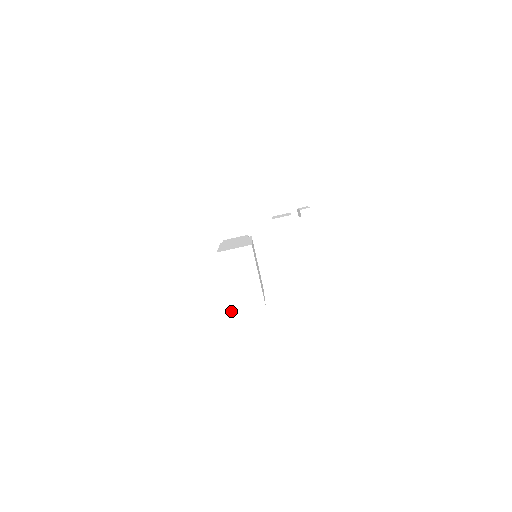
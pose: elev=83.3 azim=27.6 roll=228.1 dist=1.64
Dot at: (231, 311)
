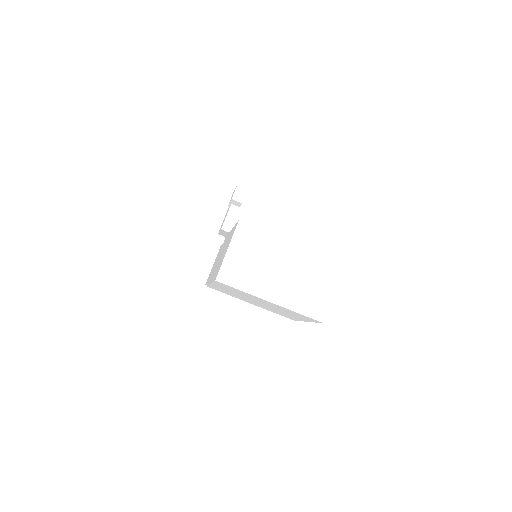
Dot at: (320, 321)
